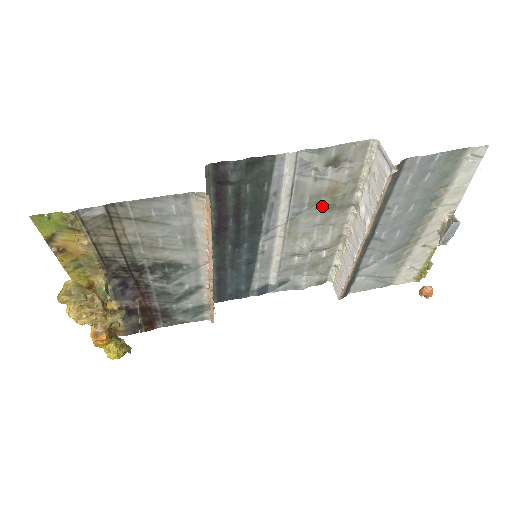
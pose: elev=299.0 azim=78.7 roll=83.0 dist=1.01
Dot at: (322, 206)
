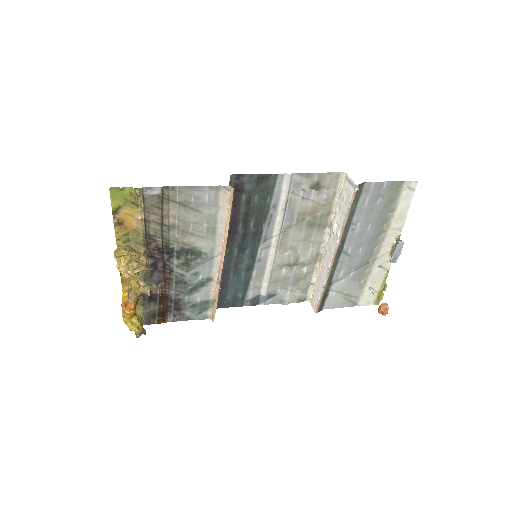
Dot at: (306, 223)
